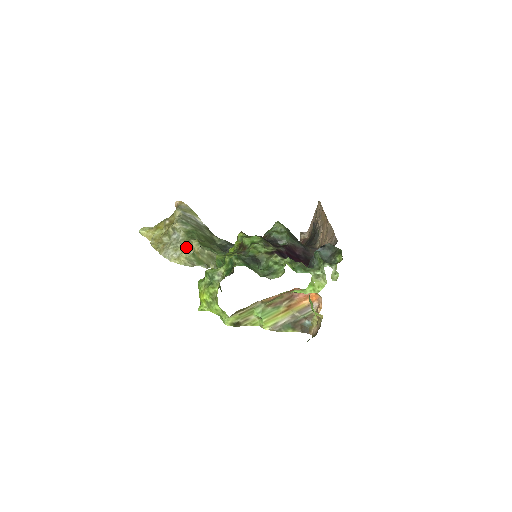
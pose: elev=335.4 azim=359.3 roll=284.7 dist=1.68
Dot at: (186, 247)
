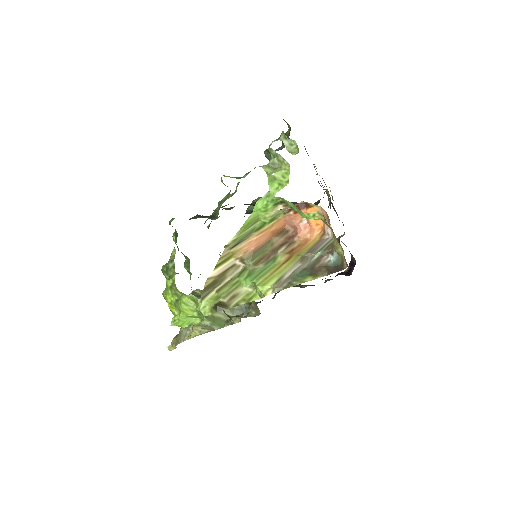
Dot at: occluded
